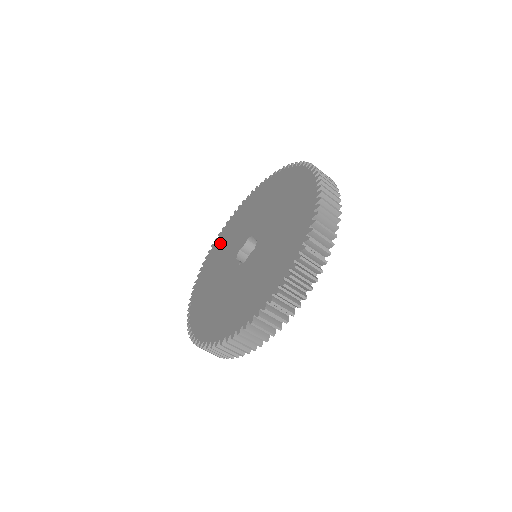
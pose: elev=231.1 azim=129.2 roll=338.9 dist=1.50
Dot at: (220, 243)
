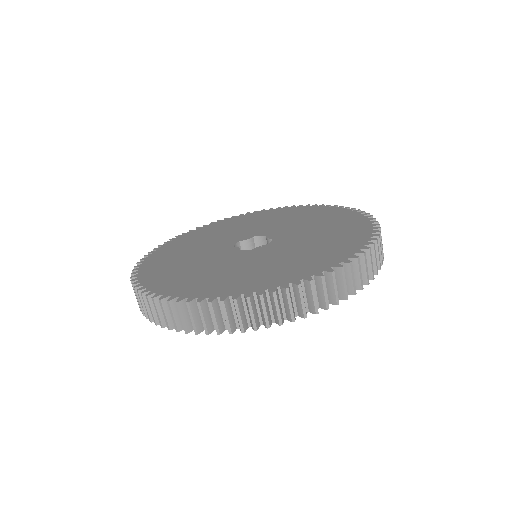
Dot at: (201, 233)
